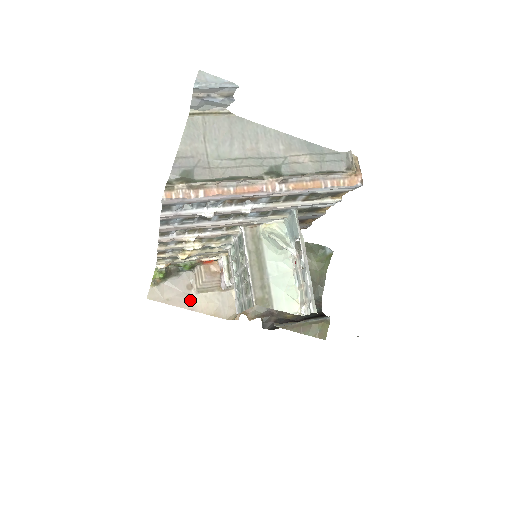
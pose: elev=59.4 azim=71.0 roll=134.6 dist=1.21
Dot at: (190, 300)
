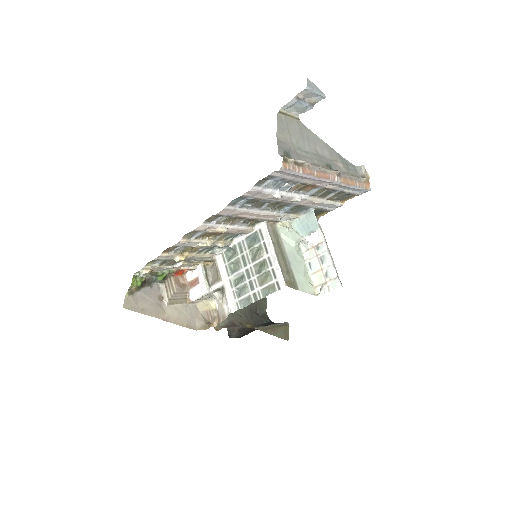
Dot at: (163, 311)
